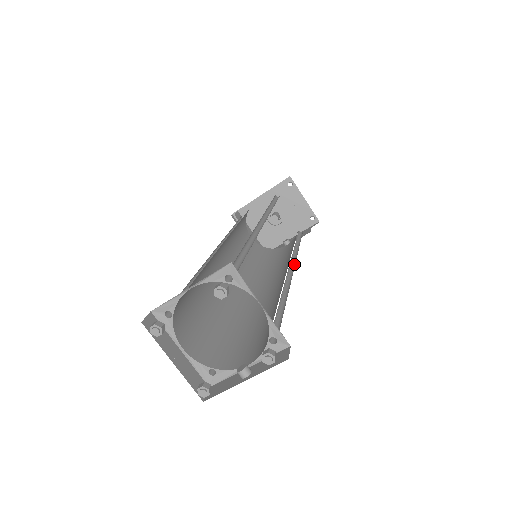
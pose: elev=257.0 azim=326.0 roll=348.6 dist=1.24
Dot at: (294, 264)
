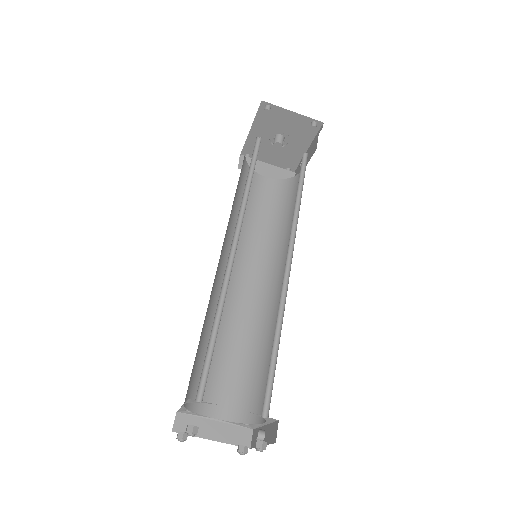
Dot at: (293, 247)
